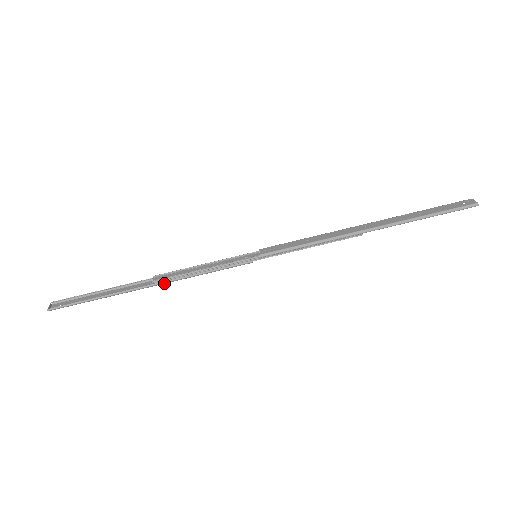
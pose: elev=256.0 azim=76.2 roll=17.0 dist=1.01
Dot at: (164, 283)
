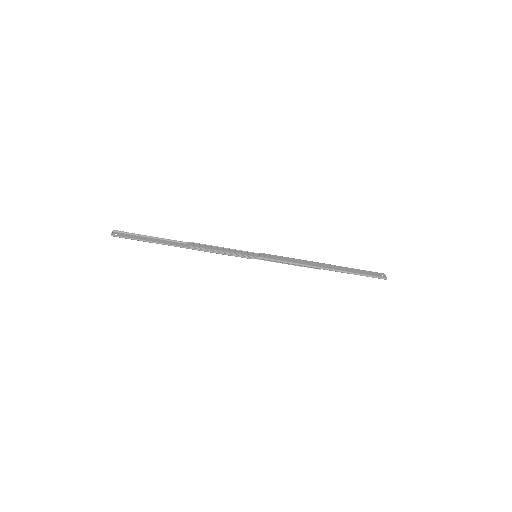
Dot at: (194, 249)
